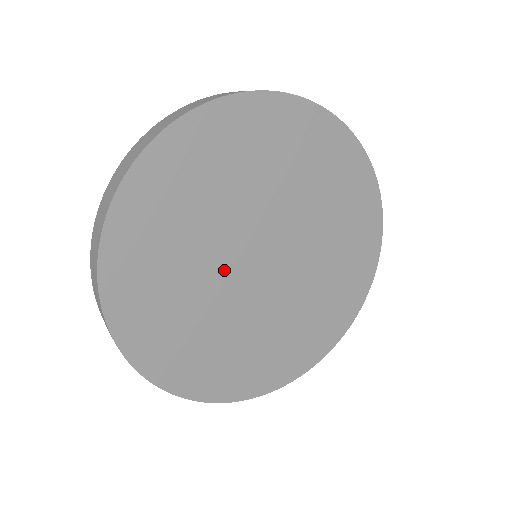
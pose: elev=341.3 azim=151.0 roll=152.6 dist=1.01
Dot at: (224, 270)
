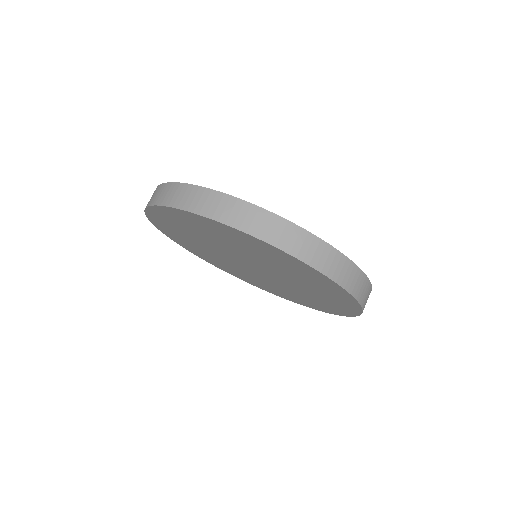
Dot at: (234, 253)
